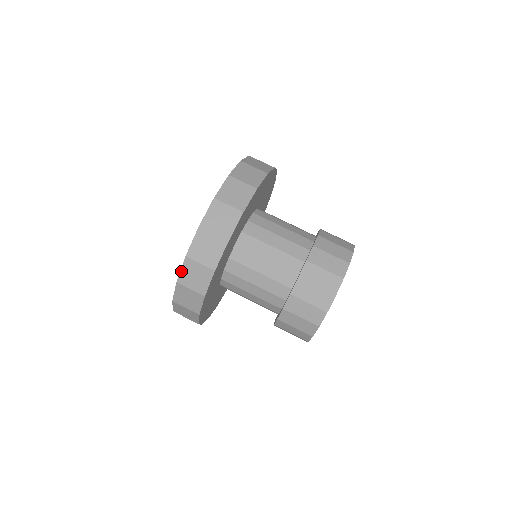
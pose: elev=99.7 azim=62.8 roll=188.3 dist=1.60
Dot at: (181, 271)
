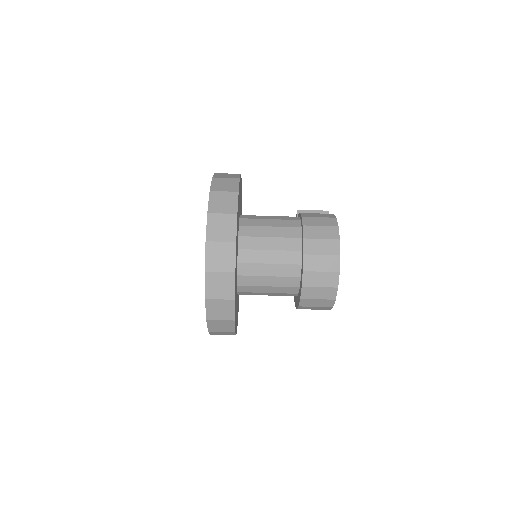
Dot at: occluded
